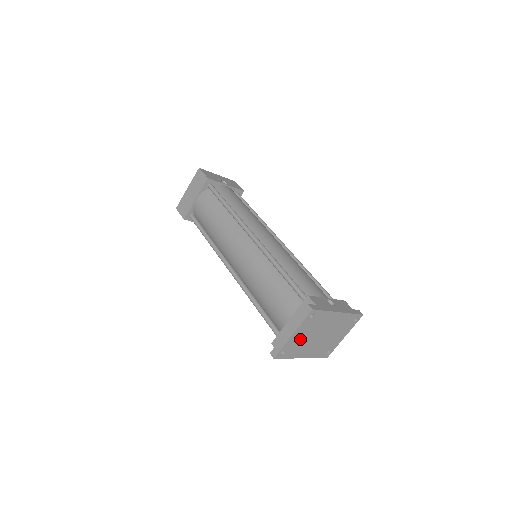
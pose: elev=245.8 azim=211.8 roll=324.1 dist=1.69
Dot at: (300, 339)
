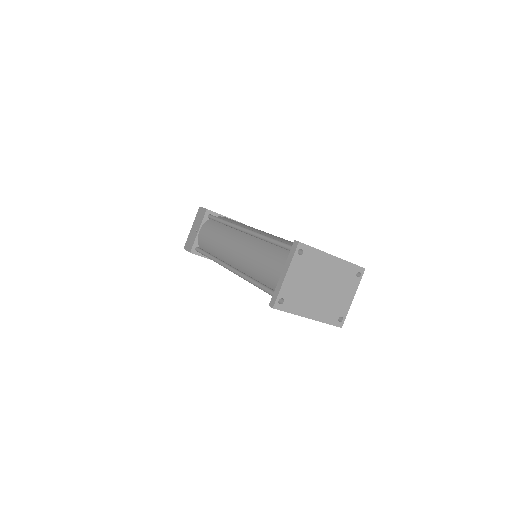
Dot at: (297, 285)
